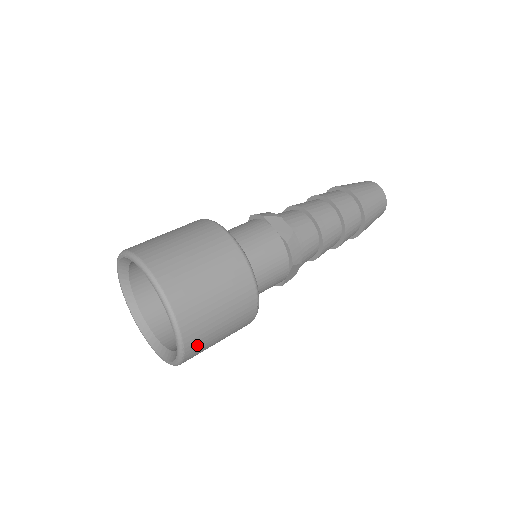
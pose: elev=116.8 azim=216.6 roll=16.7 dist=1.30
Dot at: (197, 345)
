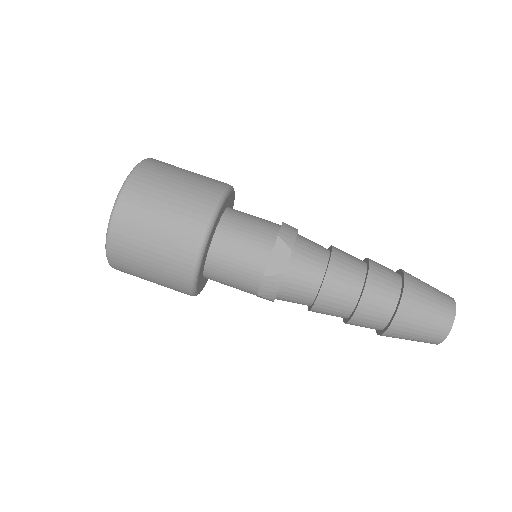
Dot at: (125, 271)
